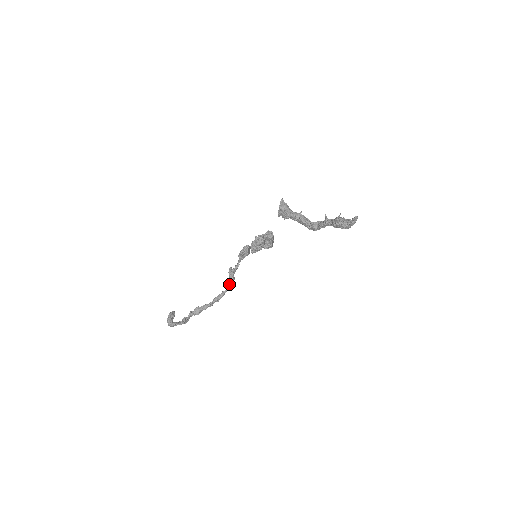
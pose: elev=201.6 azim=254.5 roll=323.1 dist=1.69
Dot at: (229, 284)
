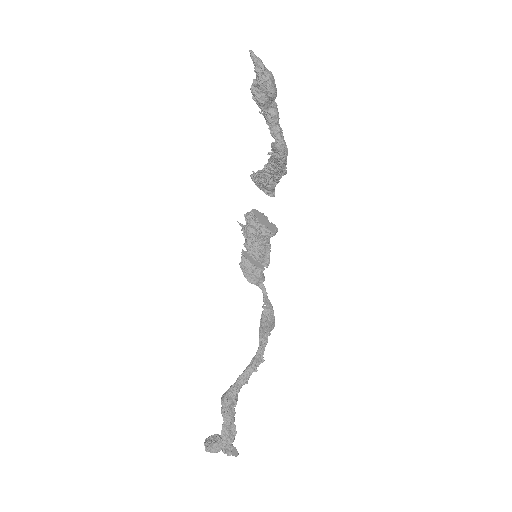
Dot at: (259, 333)
